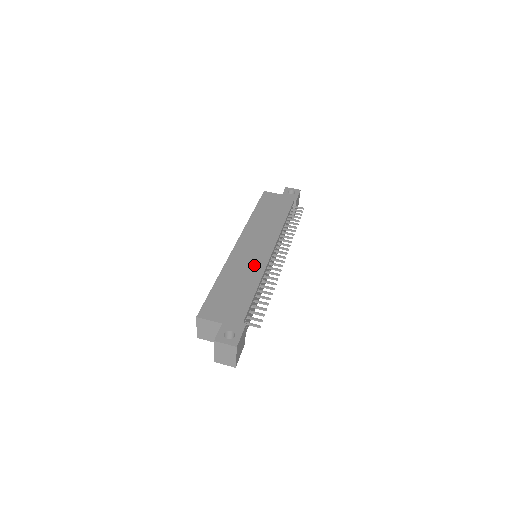
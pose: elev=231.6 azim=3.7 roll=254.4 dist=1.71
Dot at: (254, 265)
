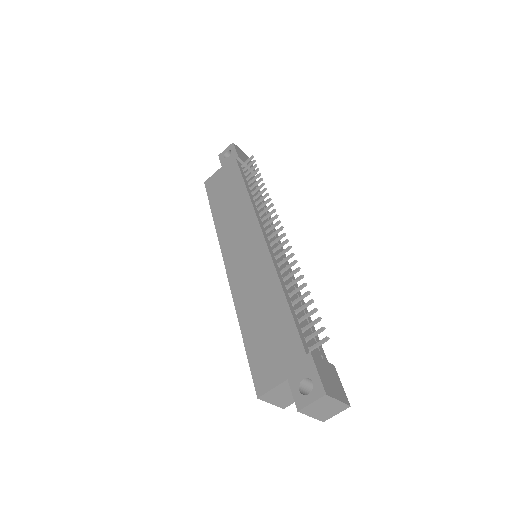
Dot at: (260, 272)
